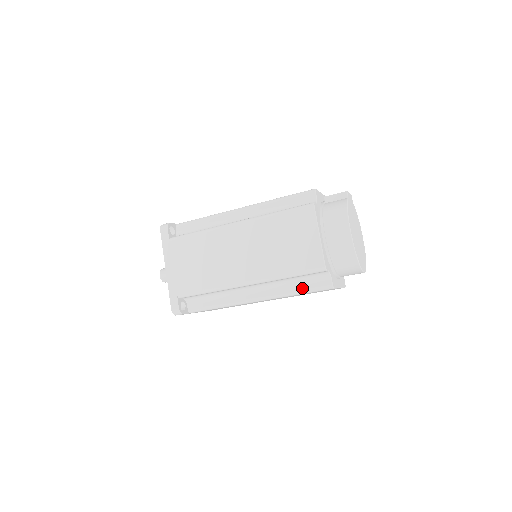
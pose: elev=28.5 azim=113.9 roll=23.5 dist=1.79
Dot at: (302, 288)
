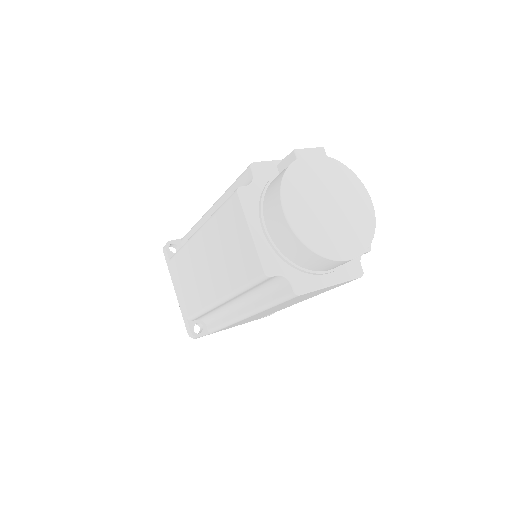
Dot at: (271, 299)
